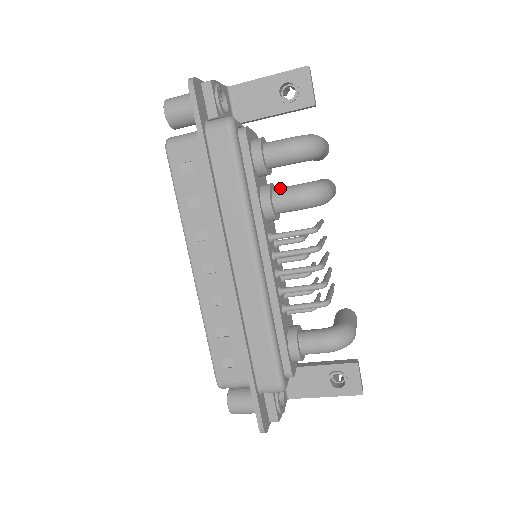
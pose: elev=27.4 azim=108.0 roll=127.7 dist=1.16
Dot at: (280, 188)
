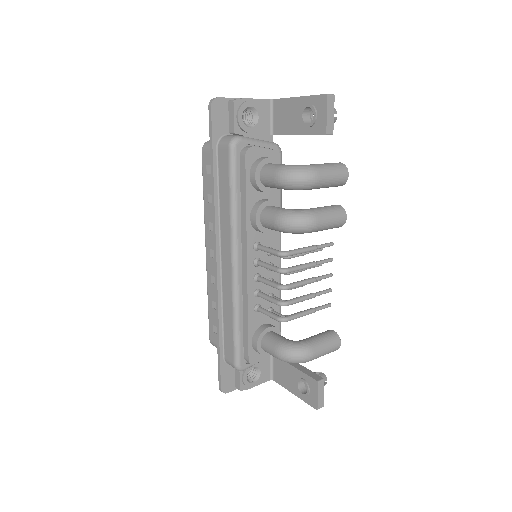
Dot at: (271, 207)
